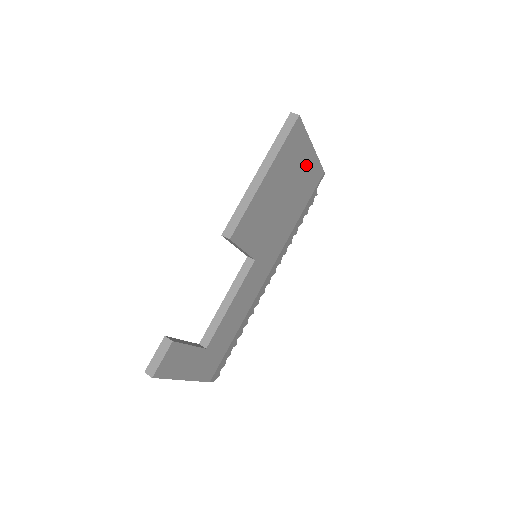
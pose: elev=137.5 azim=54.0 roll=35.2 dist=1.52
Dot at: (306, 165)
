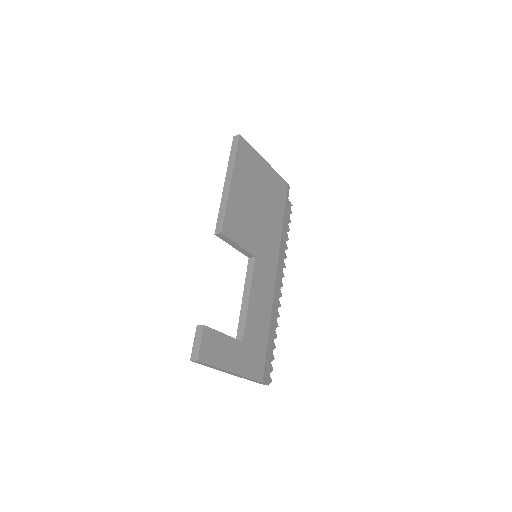
Dot at: (266, 176)
